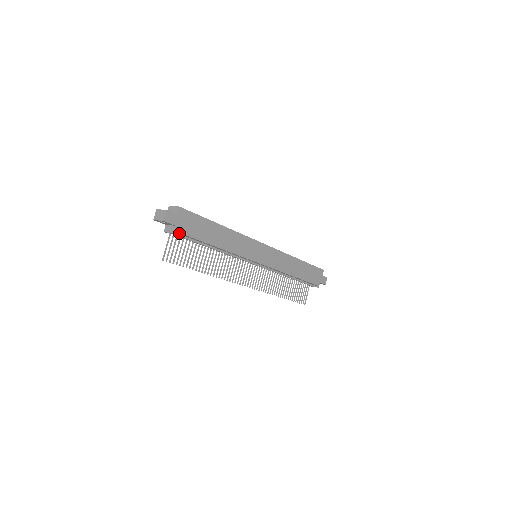
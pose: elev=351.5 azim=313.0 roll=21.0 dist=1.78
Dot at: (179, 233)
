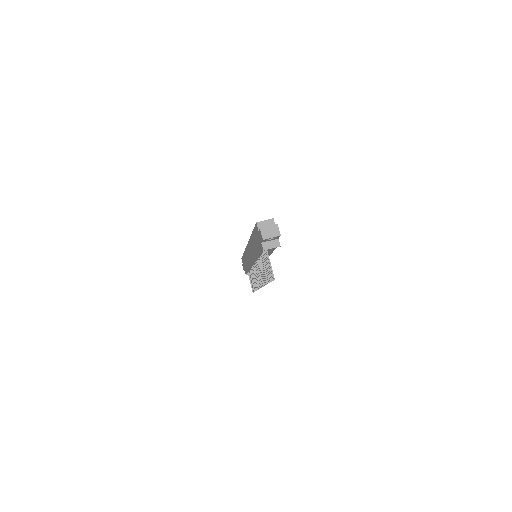
Dot at: occluded
